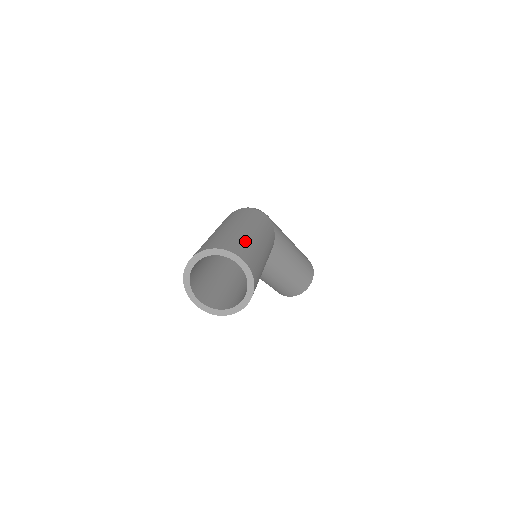
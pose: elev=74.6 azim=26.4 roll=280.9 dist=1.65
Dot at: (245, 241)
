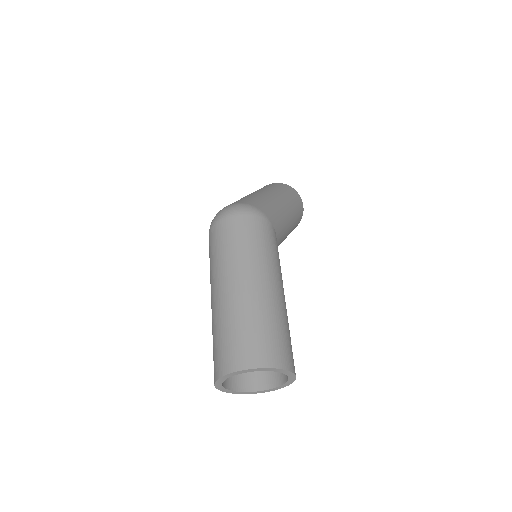
Dot at: (271, 322)
